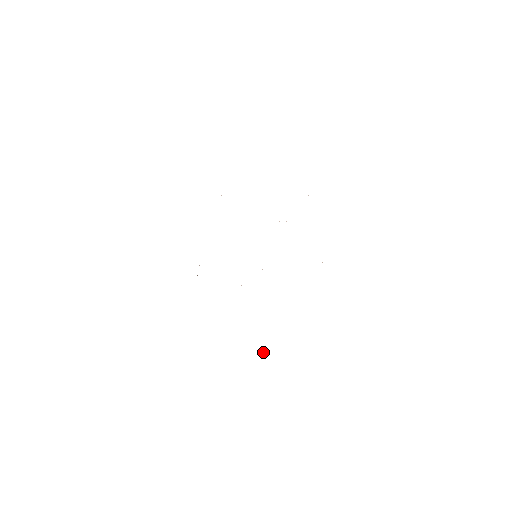
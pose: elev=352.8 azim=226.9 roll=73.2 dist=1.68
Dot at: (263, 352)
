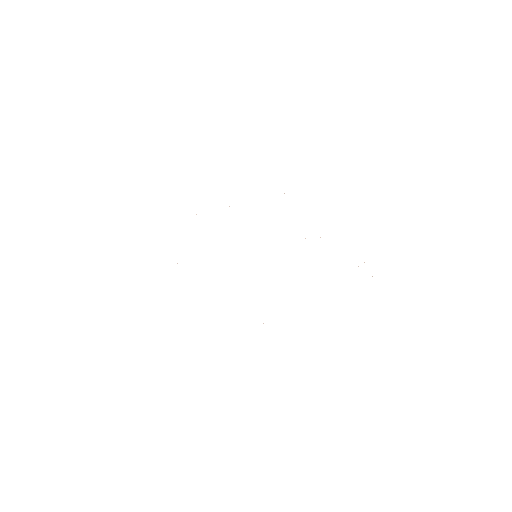
Dot at: occluded
